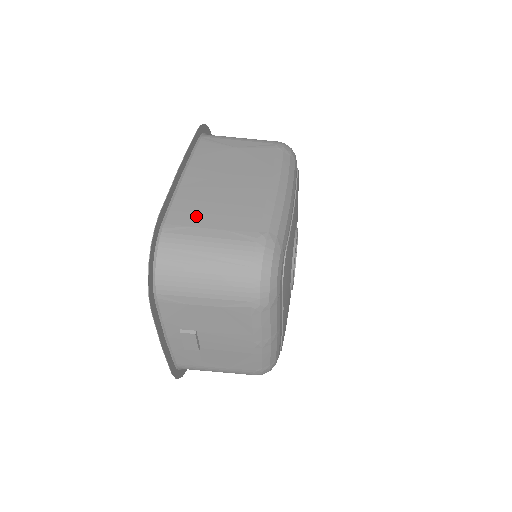
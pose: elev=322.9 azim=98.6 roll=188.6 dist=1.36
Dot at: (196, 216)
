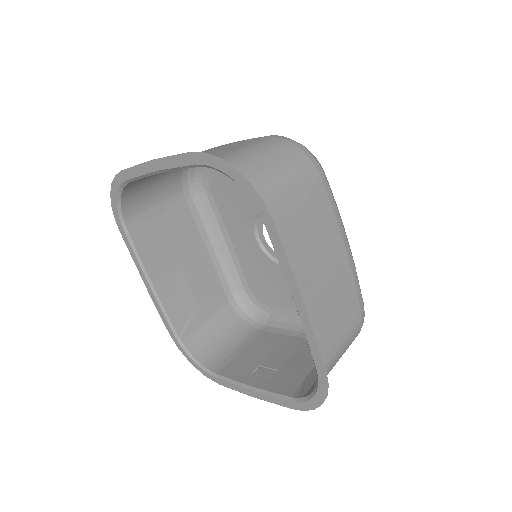
Dot at: (328, 336)
